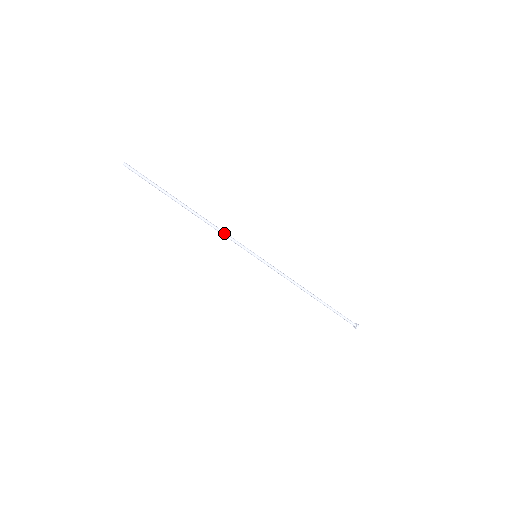
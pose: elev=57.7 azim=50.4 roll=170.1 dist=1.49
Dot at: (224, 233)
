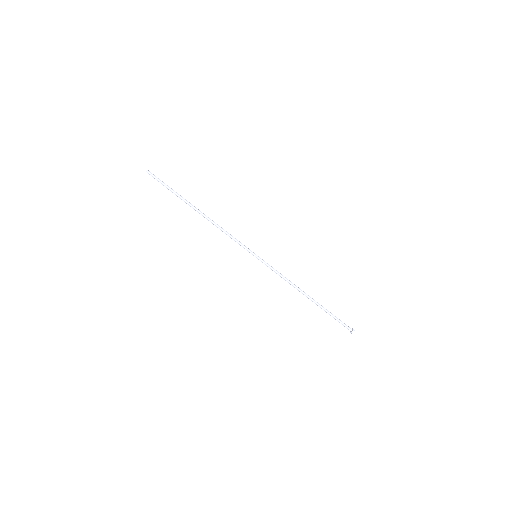
Dot at: (228, 233)
